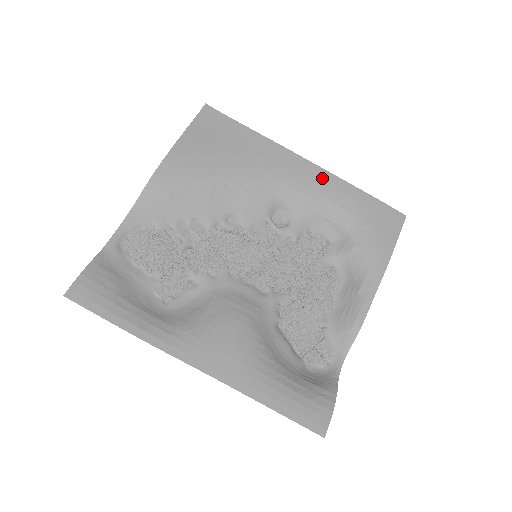
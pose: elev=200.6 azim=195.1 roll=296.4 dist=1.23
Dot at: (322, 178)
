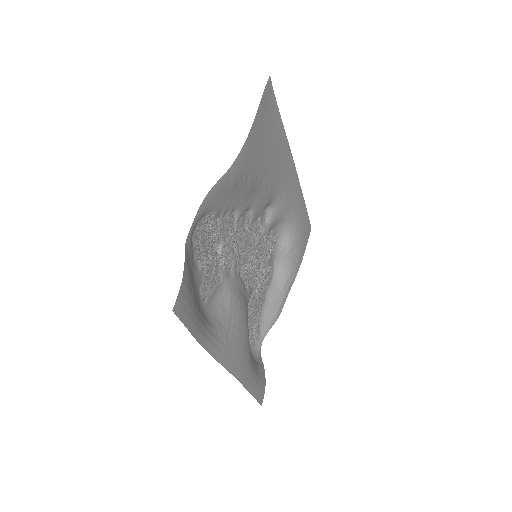
Dot at: (296, 188)
